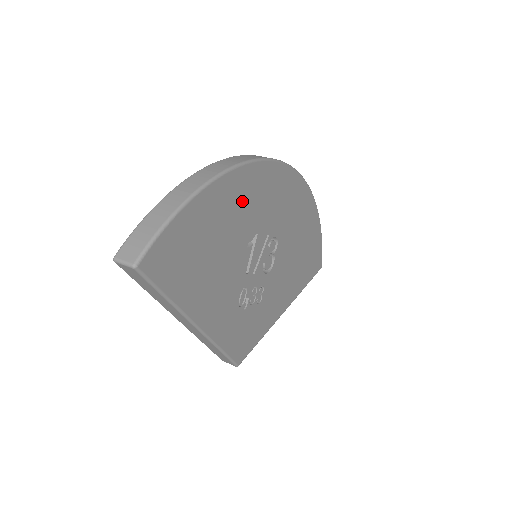
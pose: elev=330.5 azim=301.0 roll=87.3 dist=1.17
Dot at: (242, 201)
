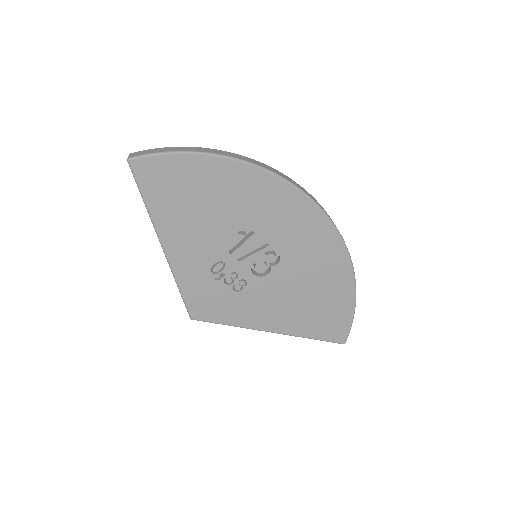
Dot at: (245, 193)
